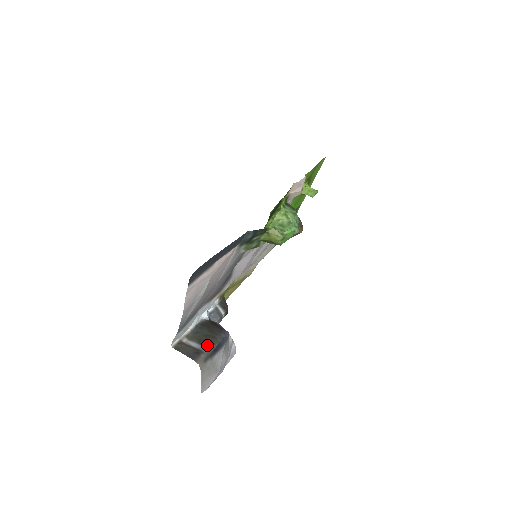
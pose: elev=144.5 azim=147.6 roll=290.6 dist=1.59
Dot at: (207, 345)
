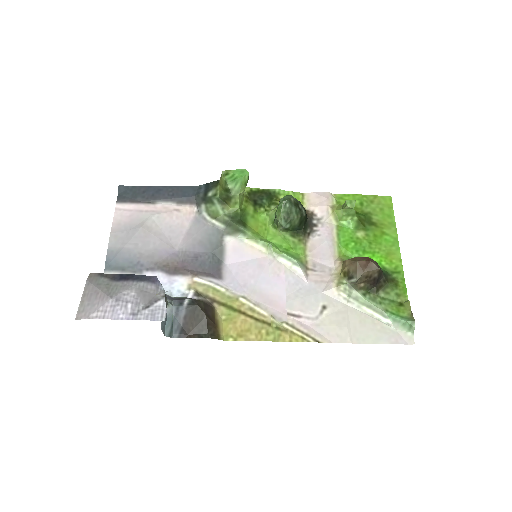
Dot at: occluded
